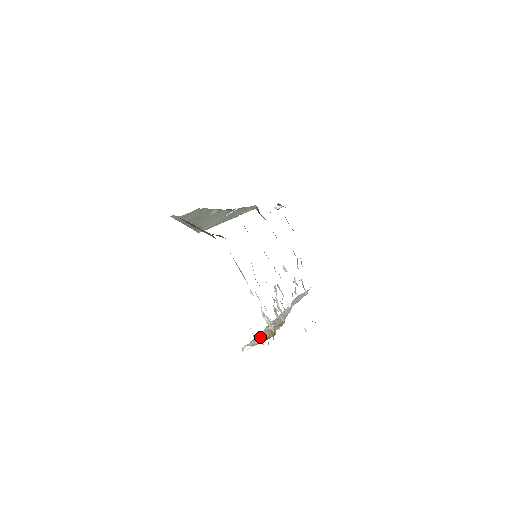
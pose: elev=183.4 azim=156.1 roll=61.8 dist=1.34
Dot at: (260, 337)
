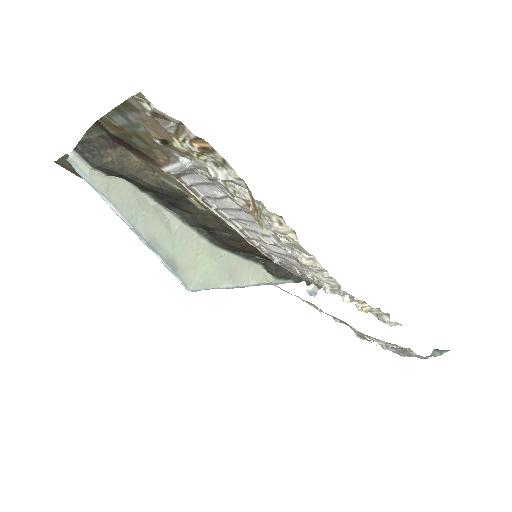
Dot at: occluded
